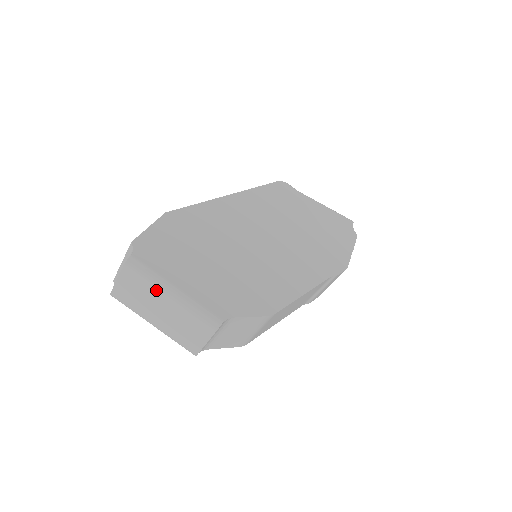
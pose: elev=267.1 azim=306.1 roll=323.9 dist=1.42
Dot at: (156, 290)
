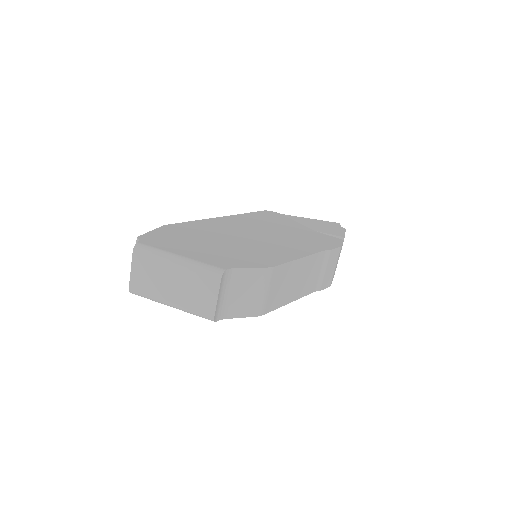
Dot at: (163, 263)
